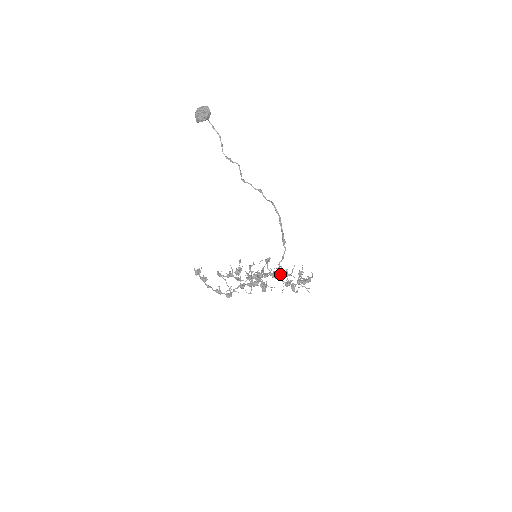
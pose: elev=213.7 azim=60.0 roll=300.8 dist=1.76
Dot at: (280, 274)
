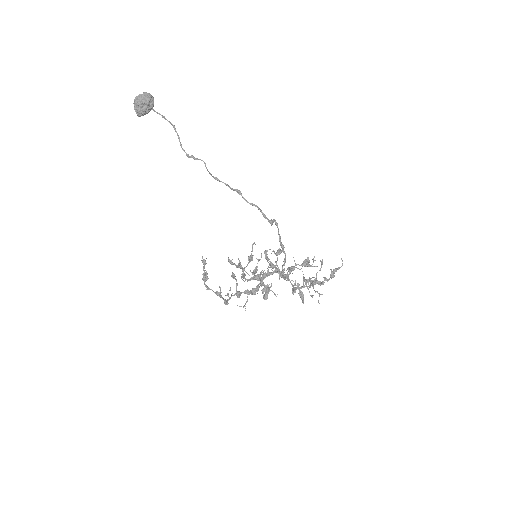
Dot at: (287, 276)
